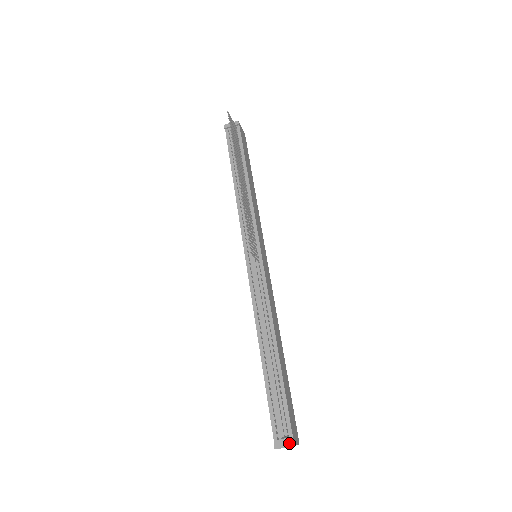
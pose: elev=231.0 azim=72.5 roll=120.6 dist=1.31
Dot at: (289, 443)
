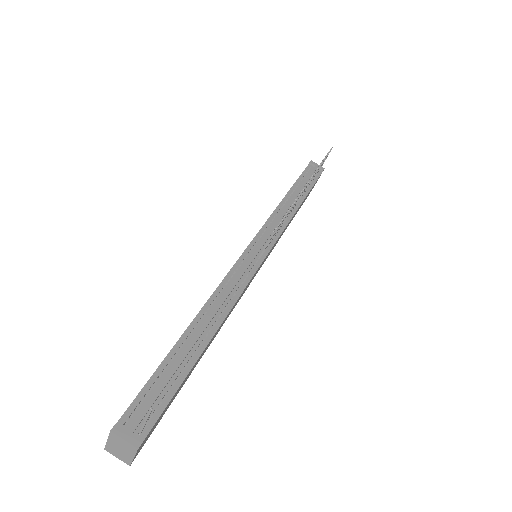
Dot at: (136, 439)
